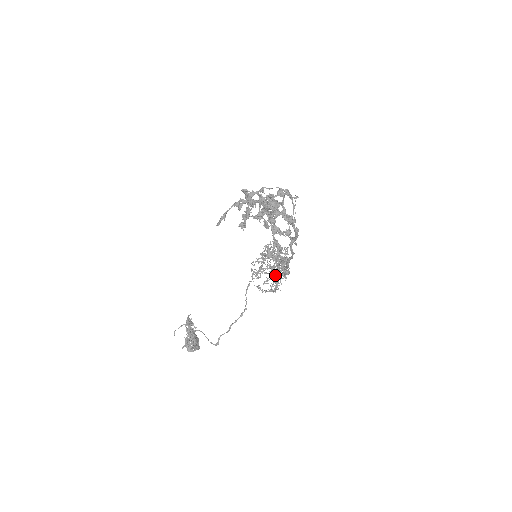
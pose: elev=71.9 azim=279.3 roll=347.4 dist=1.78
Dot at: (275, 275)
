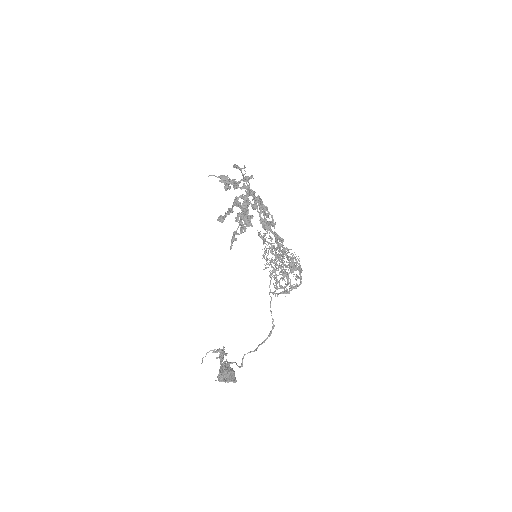
Dot at: occluded
